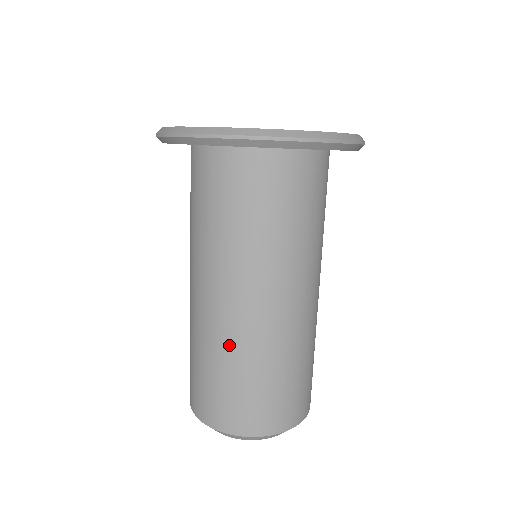
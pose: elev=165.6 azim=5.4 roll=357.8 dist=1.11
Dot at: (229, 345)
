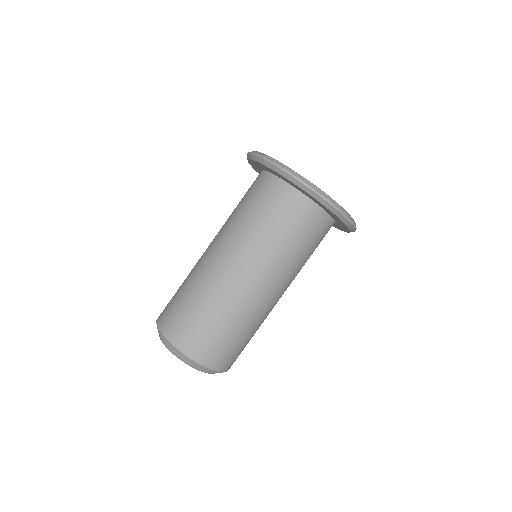
Dot at: (209, 287)
